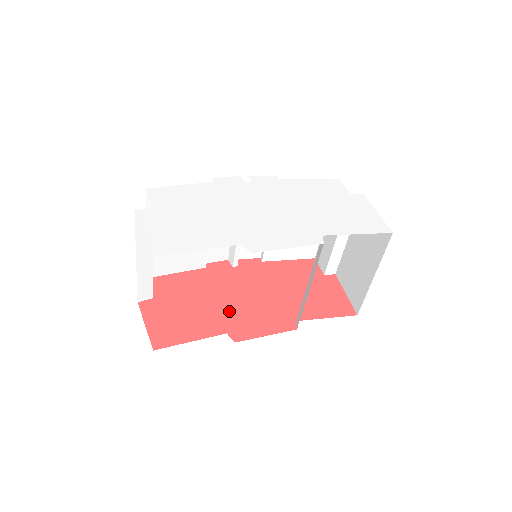
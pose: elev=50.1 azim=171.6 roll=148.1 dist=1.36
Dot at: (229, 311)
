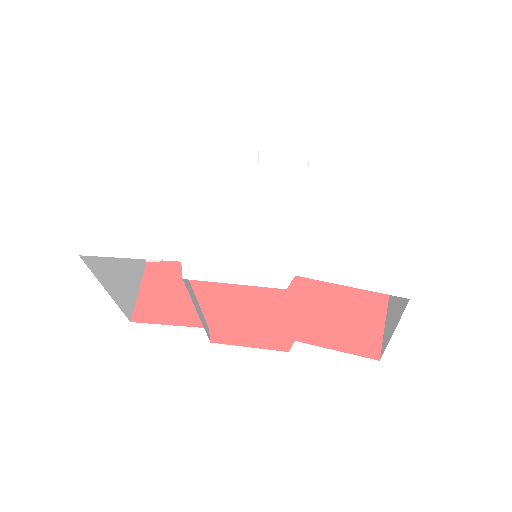
Dot at: (227, 302)
